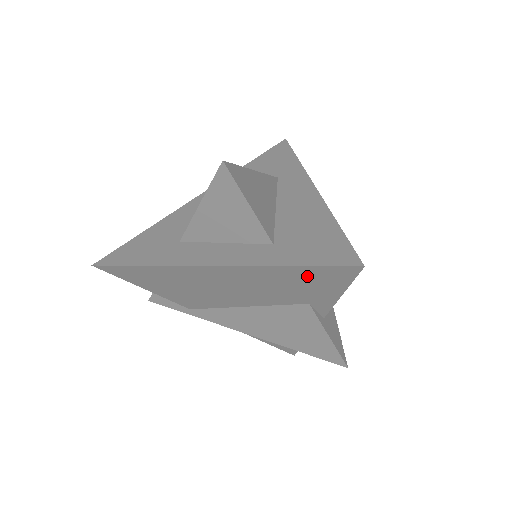
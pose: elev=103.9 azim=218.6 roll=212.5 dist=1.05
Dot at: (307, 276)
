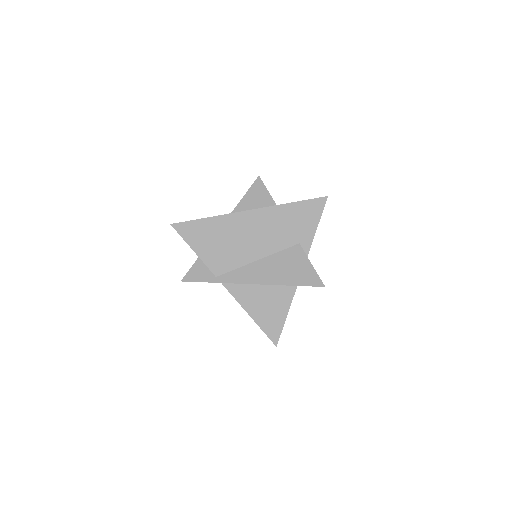
Dot at: (302, 211)
